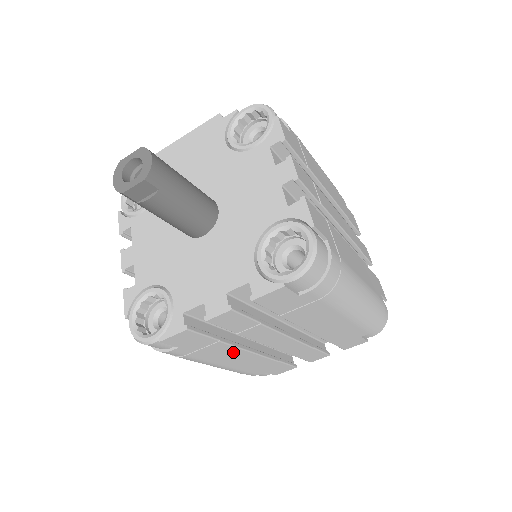
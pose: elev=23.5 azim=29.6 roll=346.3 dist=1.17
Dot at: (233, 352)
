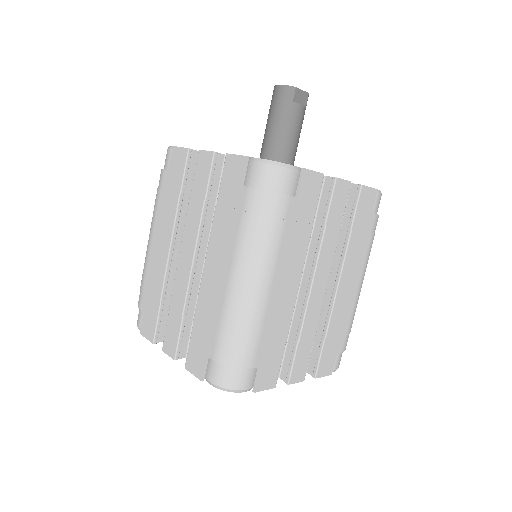
Dot at: (298, 263)
